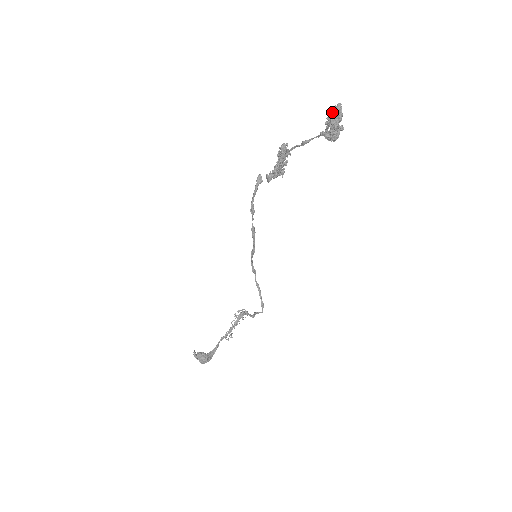
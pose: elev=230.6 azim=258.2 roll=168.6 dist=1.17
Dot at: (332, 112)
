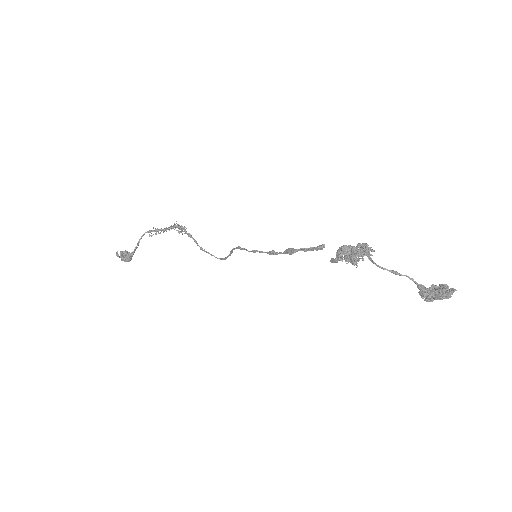
Dot at: (446, 297)
